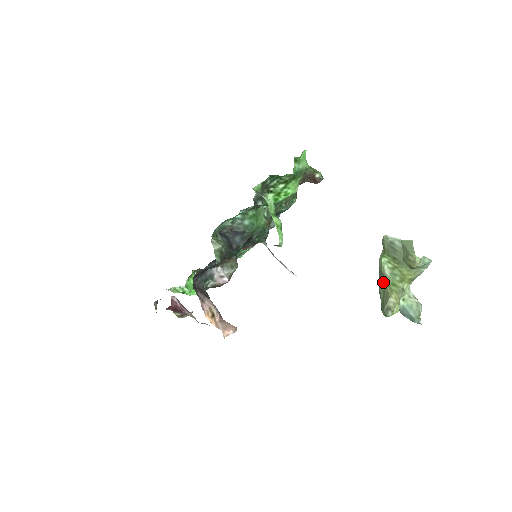
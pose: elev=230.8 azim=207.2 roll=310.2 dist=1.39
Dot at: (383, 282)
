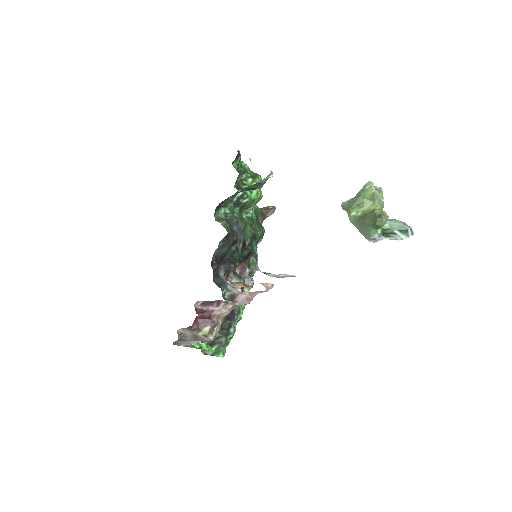
Dot at: (363, 219)
